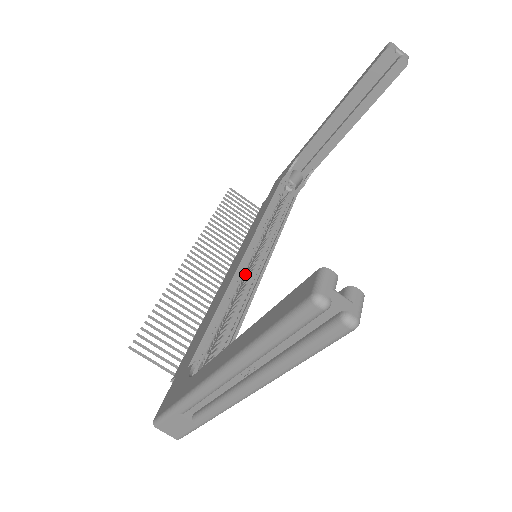
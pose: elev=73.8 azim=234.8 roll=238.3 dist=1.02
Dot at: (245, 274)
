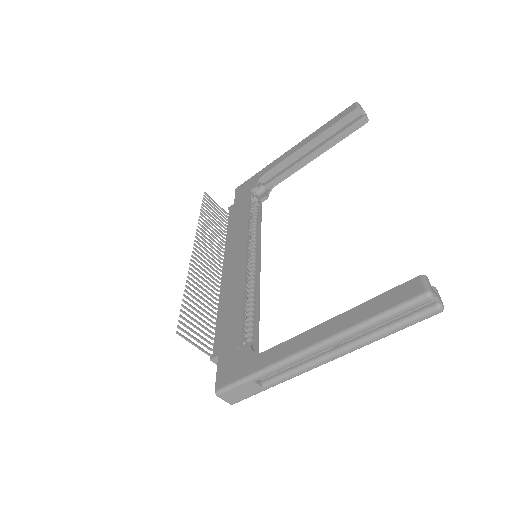
Dot at: occluded
